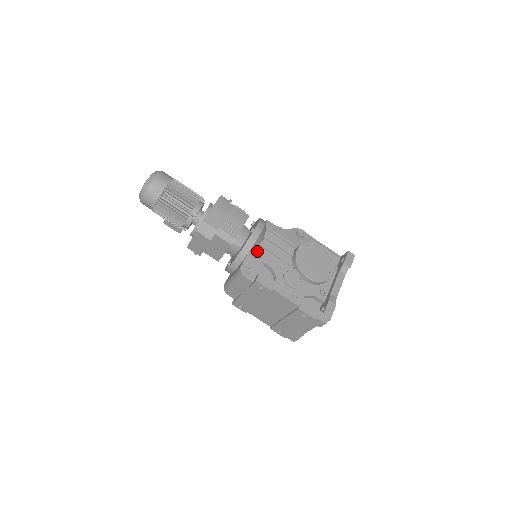
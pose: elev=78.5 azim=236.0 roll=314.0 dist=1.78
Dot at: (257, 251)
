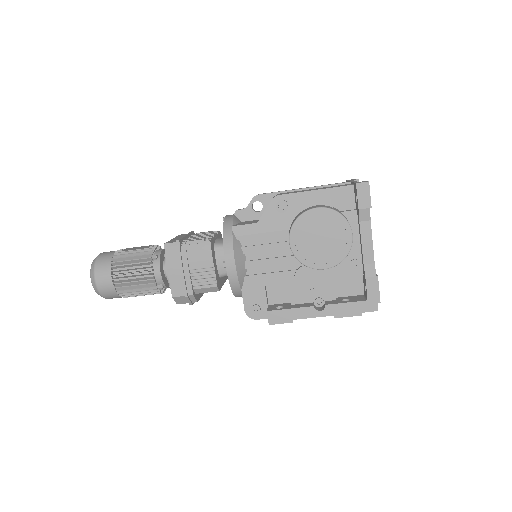
Dot at: (248, 279)
